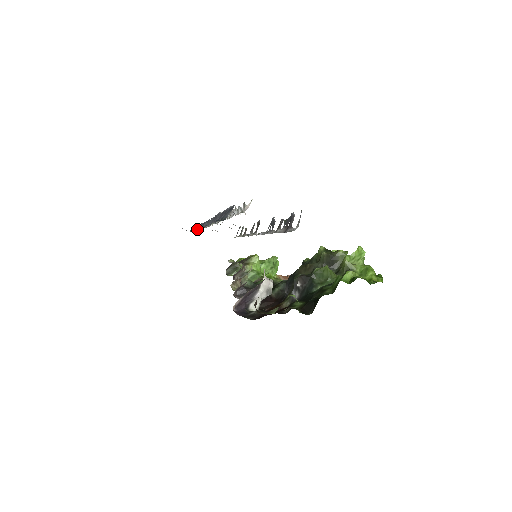
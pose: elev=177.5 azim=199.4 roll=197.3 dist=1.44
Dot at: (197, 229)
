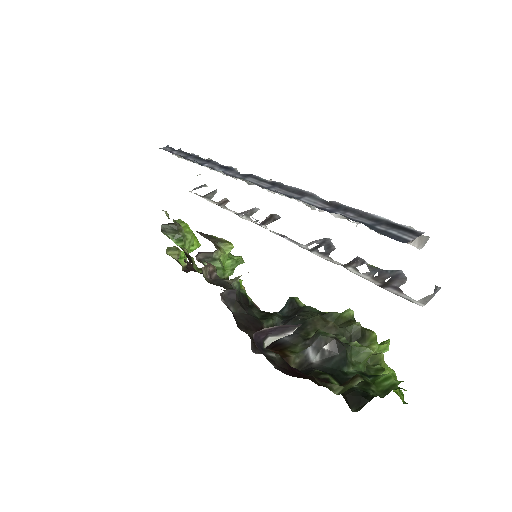
Dot at: (196, 161)
